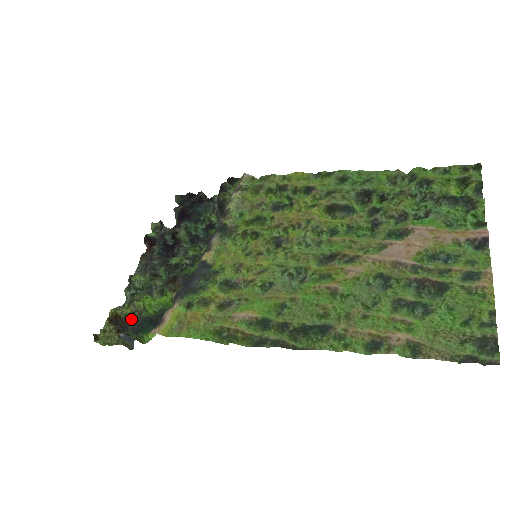
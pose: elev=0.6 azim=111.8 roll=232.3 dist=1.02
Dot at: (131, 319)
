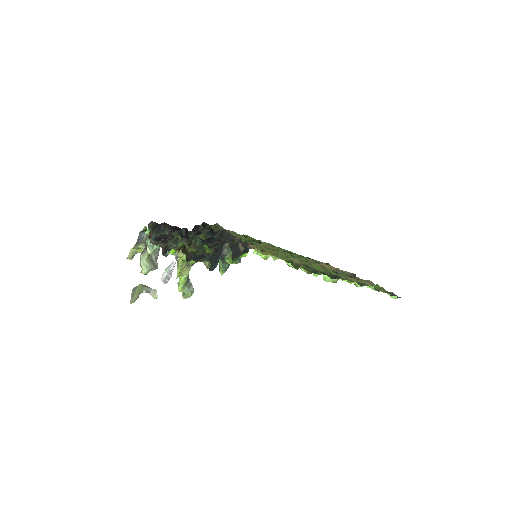
Dot at: (196, 255)
